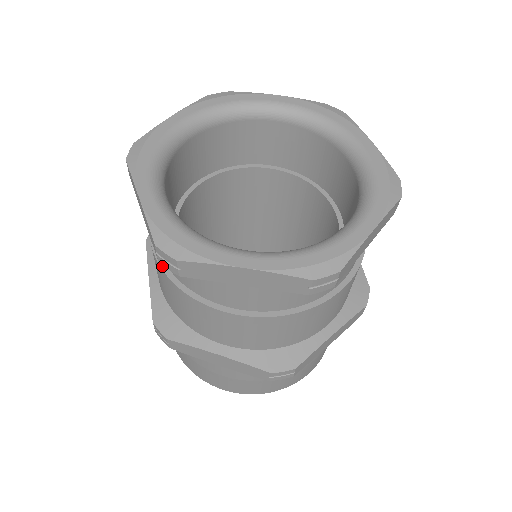
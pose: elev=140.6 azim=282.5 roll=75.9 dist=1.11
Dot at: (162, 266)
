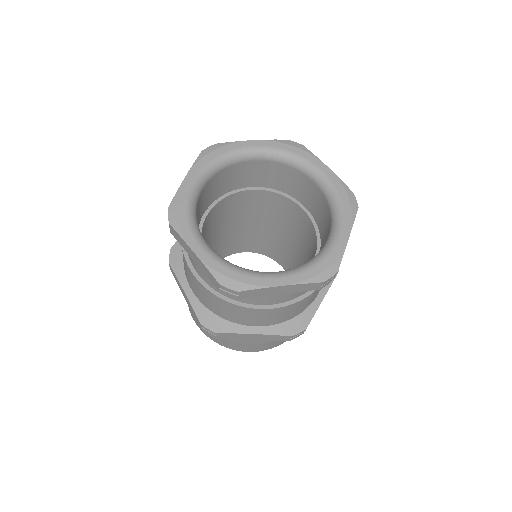
Dot at: occluded
